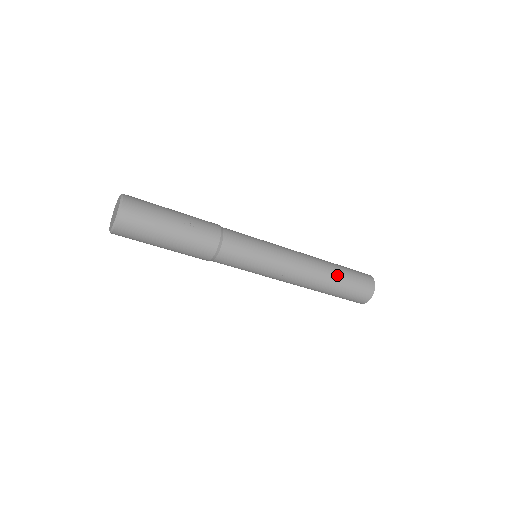
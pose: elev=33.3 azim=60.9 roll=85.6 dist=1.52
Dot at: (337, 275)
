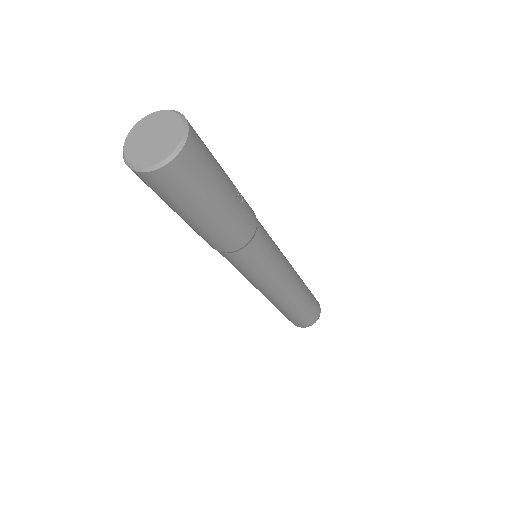
Dot at: (307, 296)
